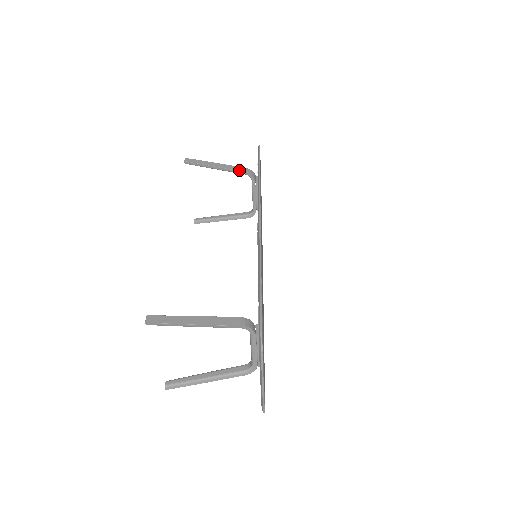
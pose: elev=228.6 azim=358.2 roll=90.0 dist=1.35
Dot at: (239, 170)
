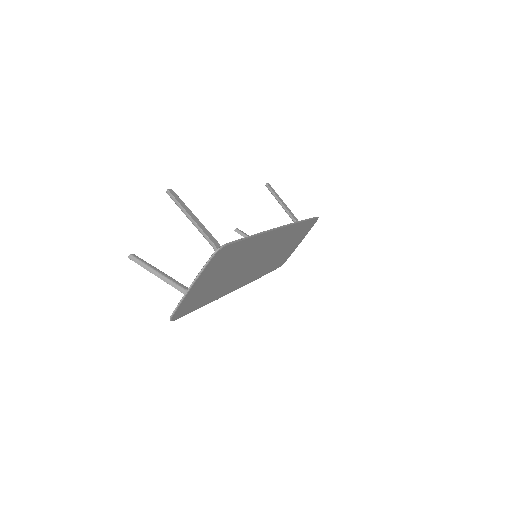
Dot at: (293, 216)
